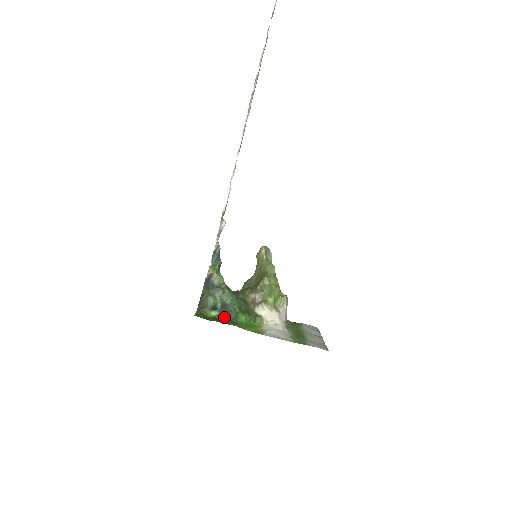
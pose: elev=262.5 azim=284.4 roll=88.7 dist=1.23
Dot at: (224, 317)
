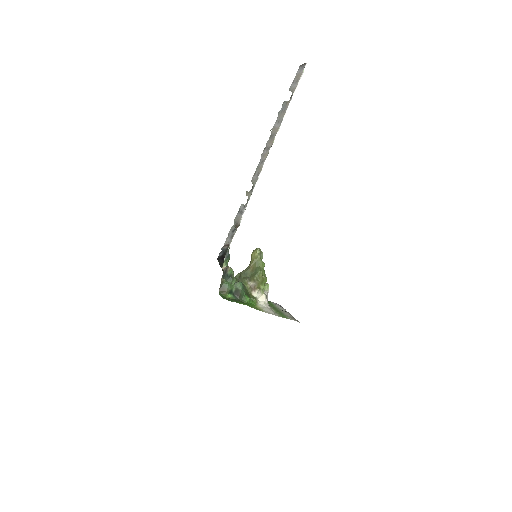
Dot at: (236, 298)
